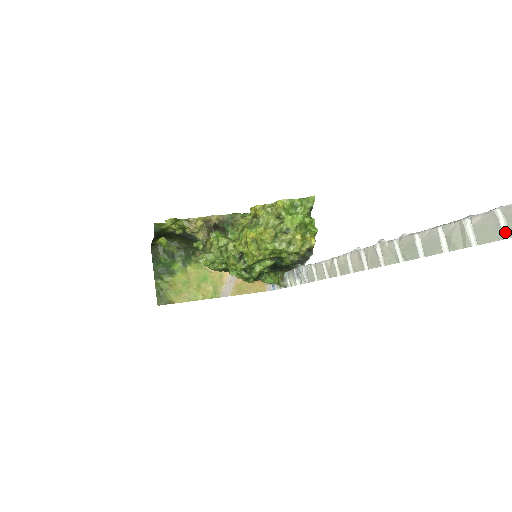
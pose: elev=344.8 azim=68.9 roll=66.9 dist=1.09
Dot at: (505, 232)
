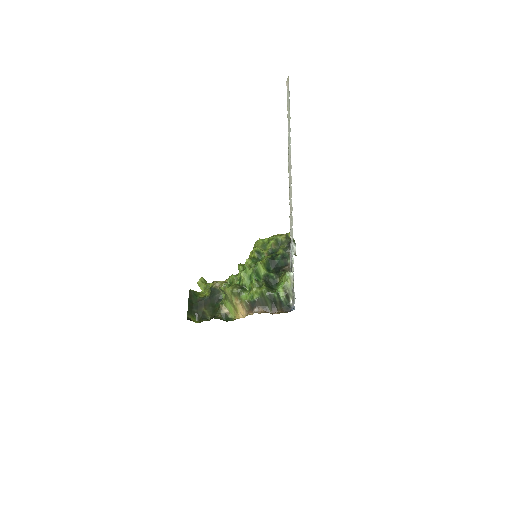
Dot at: occluded
